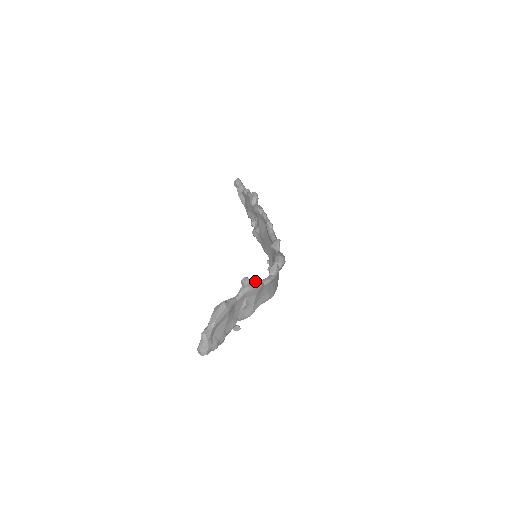
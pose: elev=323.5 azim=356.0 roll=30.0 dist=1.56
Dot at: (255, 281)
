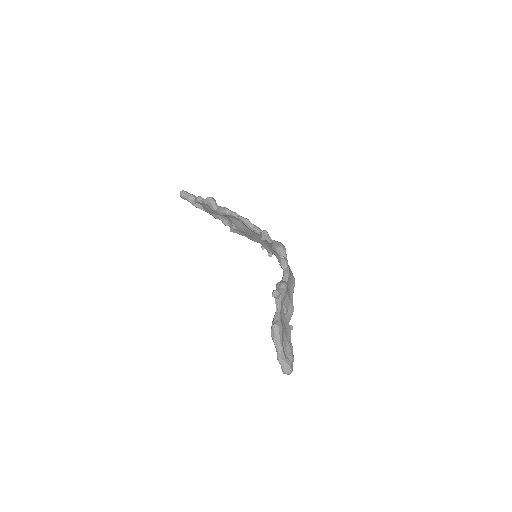
Dot at: (280, 286)
